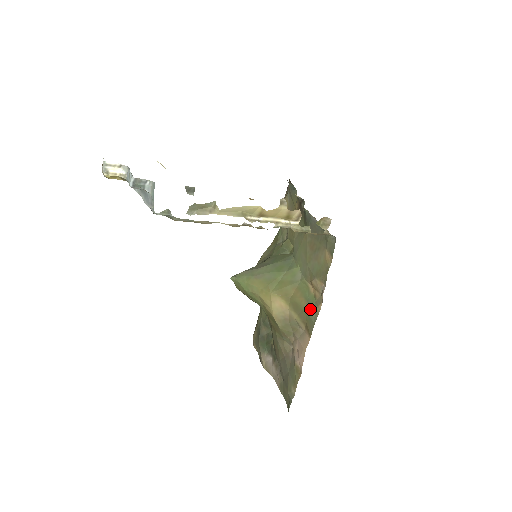
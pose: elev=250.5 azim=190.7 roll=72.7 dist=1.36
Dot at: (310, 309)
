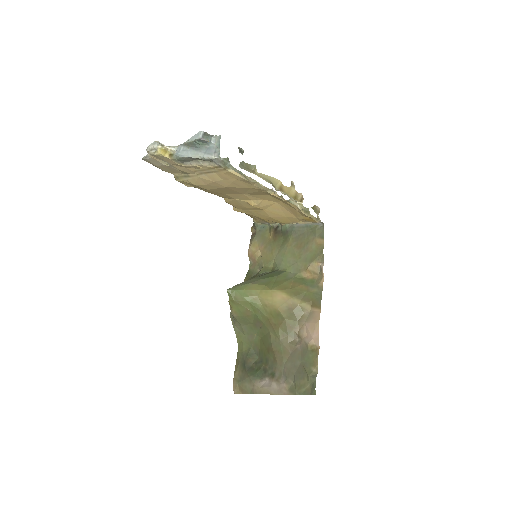
Dot at: (312, 289)
